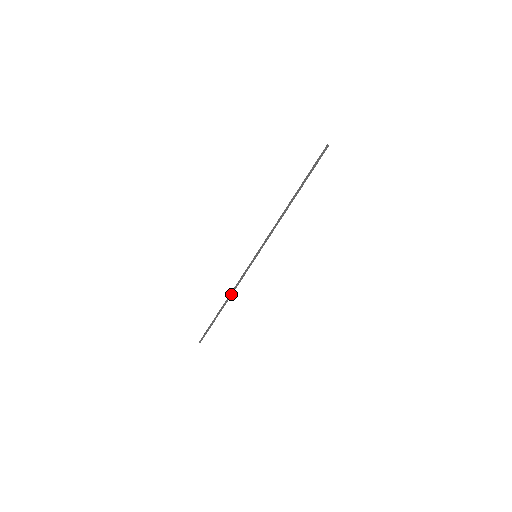
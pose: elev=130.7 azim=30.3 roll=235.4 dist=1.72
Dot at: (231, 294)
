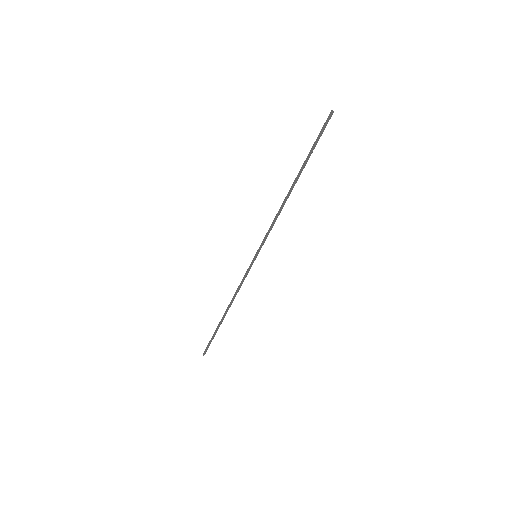
Dot at: (232, 301)
